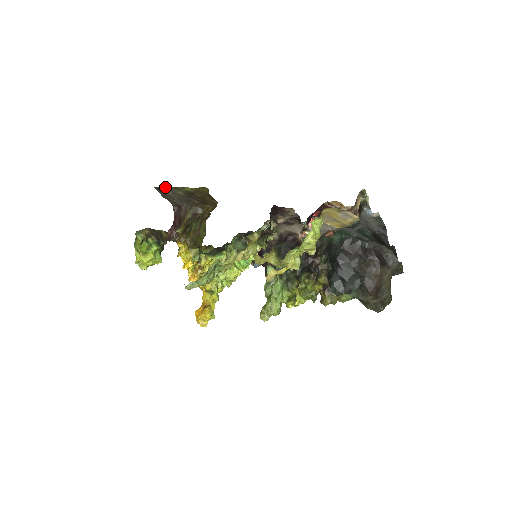
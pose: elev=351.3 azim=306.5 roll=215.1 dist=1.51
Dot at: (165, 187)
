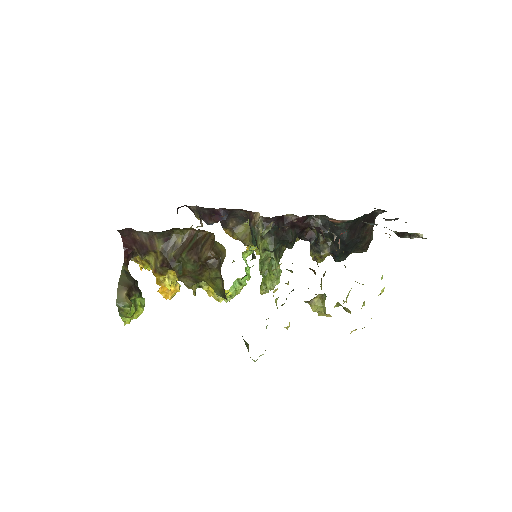
Dot at: occluded
